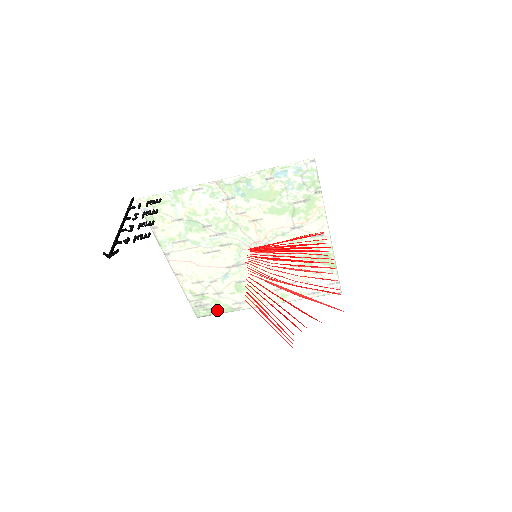
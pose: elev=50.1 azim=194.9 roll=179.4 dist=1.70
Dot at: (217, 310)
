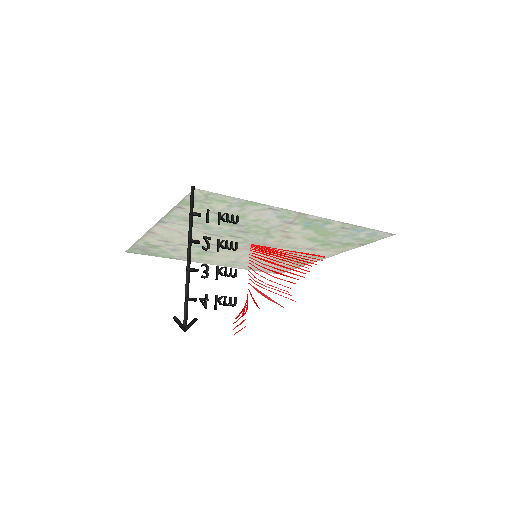
Dot at: (155, 254)
